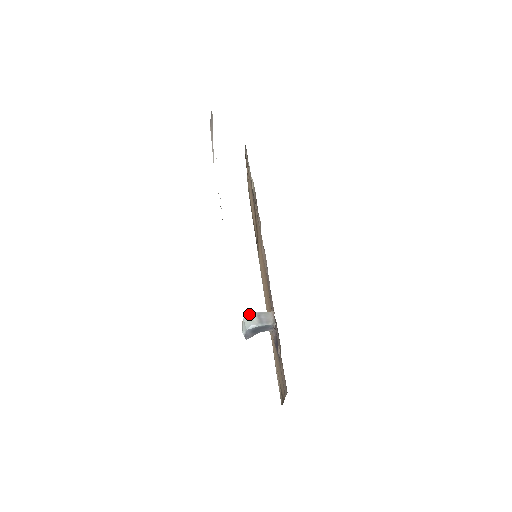
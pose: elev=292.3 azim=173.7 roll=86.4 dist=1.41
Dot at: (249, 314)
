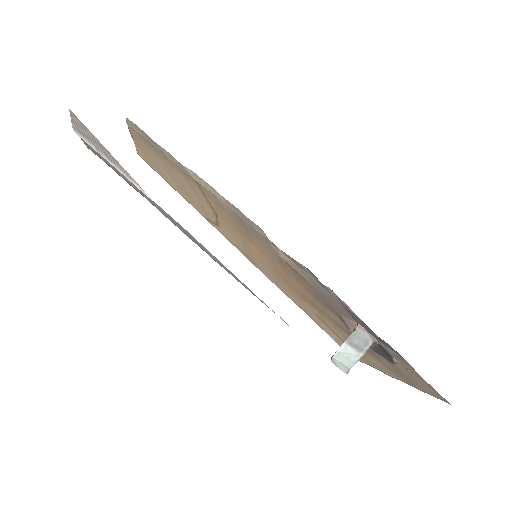
Dot at: (338, 349)
